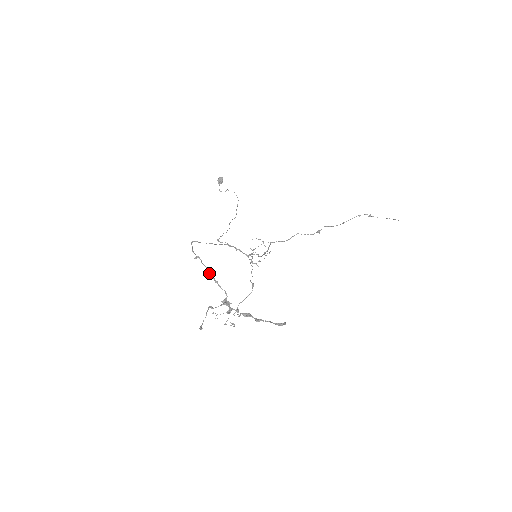
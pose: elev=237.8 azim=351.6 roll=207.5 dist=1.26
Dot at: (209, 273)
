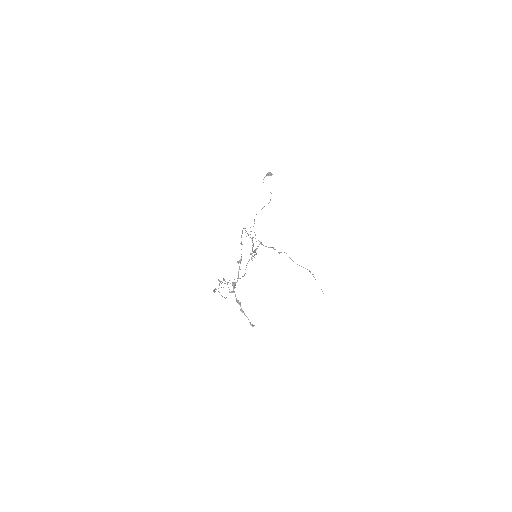
Dot at: occluded
